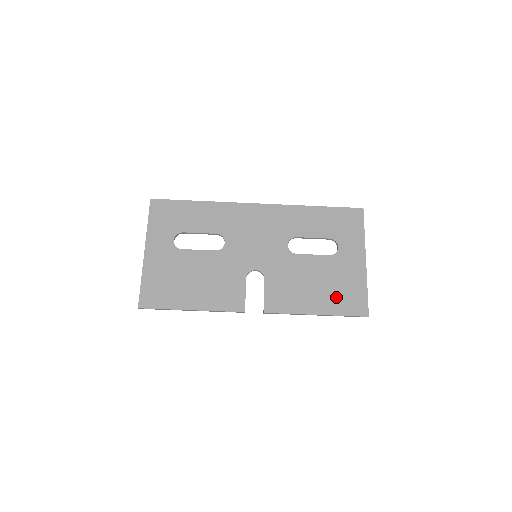
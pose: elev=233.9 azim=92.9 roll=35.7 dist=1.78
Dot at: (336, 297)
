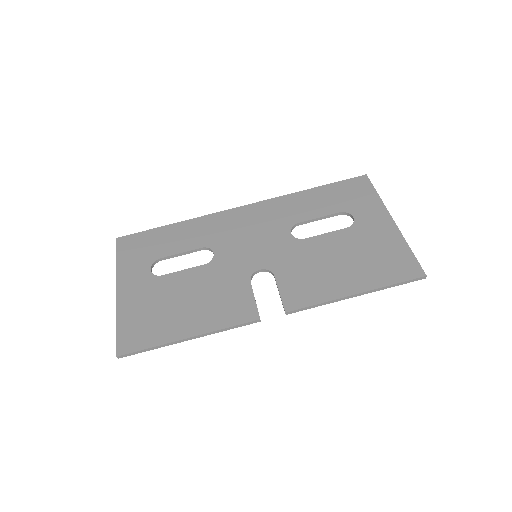
Dot at: (373, 267)
